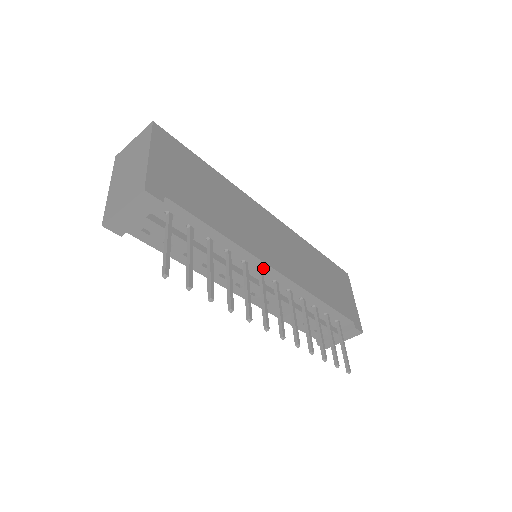
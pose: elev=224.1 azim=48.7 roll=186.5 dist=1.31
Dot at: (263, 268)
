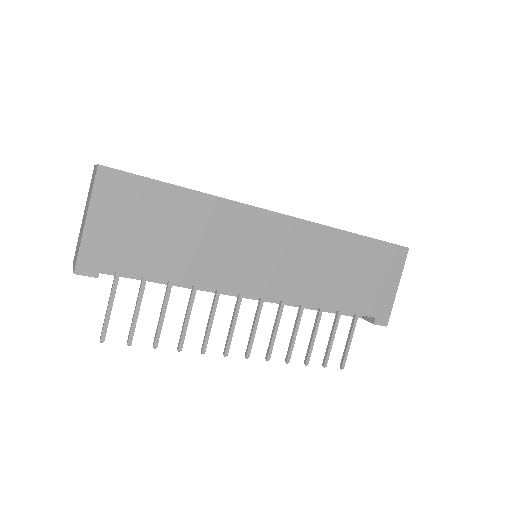
Dot at: (240, 292)
